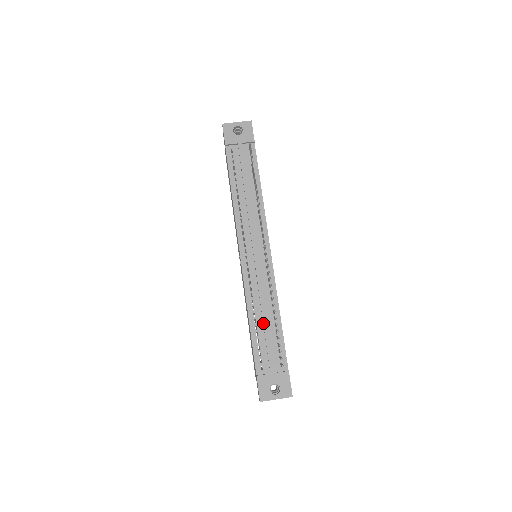
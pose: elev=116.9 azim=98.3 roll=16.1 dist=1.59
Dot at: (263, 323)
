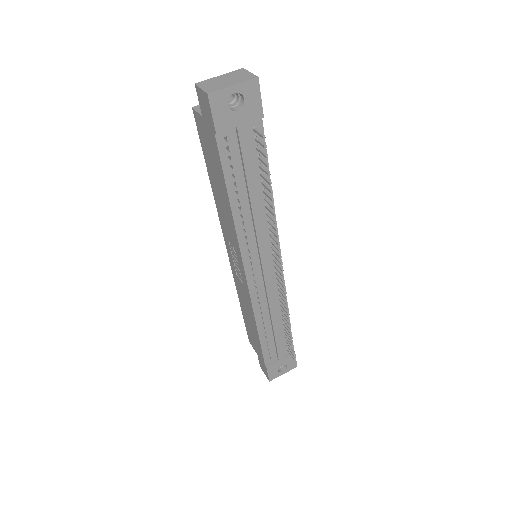
Dot at: (273, 329)
